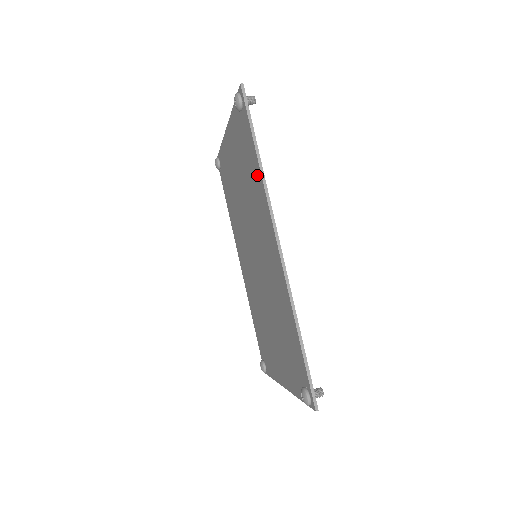
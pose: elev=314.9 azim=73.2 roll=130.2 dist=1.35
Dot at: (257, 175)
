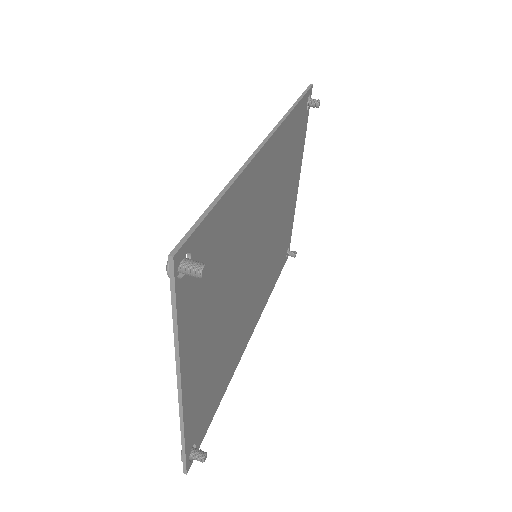
Dot at: occluded
